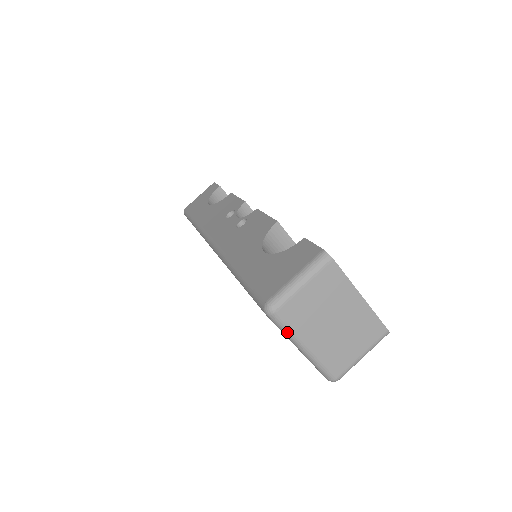
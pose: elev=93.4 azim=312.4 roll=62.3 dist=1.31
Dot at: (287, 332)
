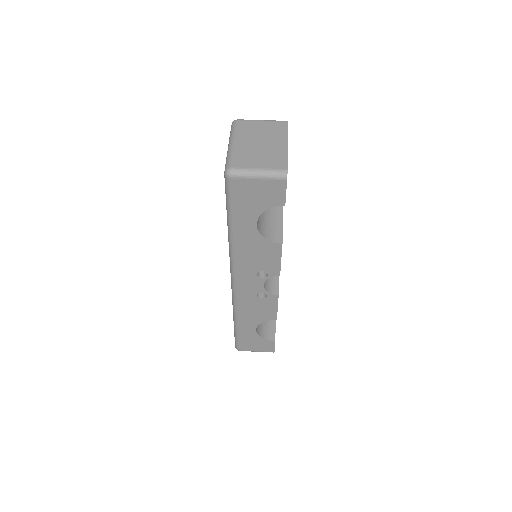
Dot at: (232, 132)
